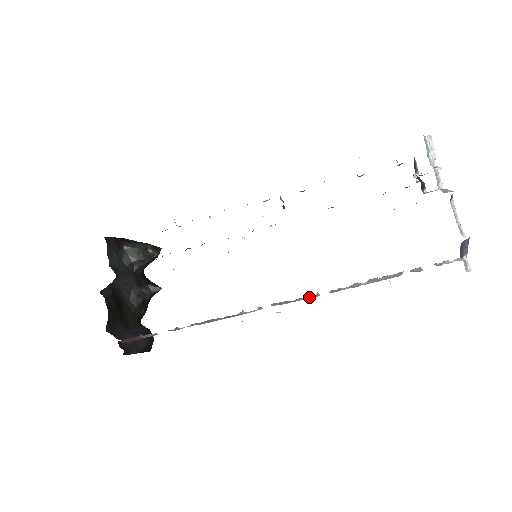
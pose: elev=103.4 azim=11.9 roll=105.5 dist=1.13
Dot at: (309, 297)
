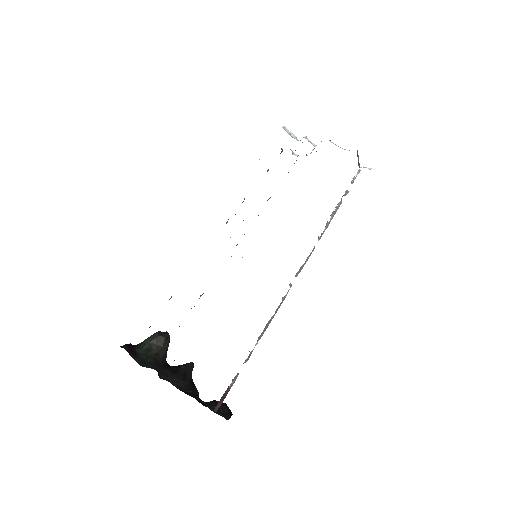
Dot at: (311, 253)
